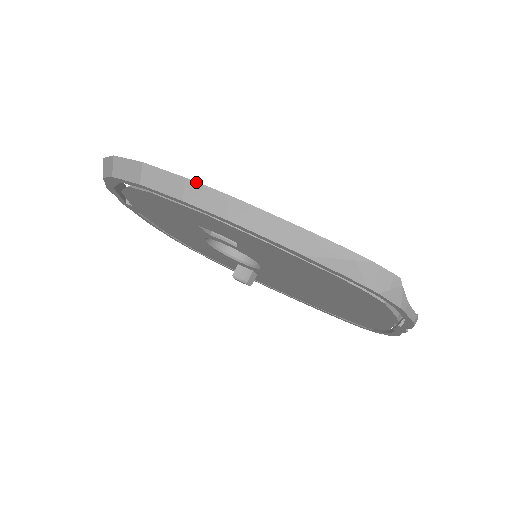
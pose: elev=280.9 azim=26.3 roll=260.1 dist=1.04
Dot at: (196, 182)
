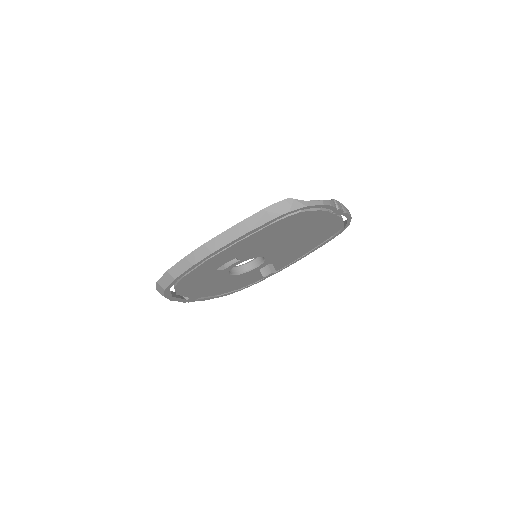
Dot at: (189, 254)
